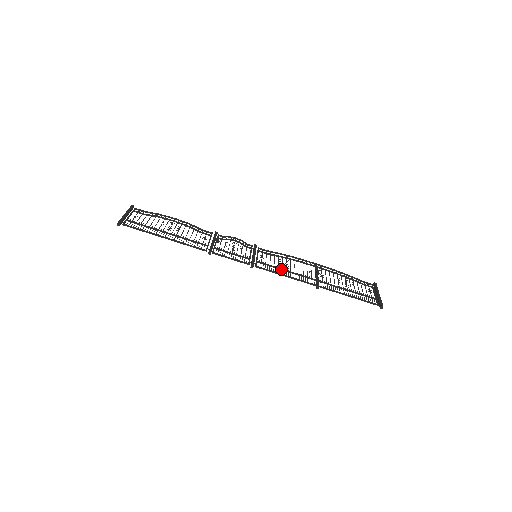
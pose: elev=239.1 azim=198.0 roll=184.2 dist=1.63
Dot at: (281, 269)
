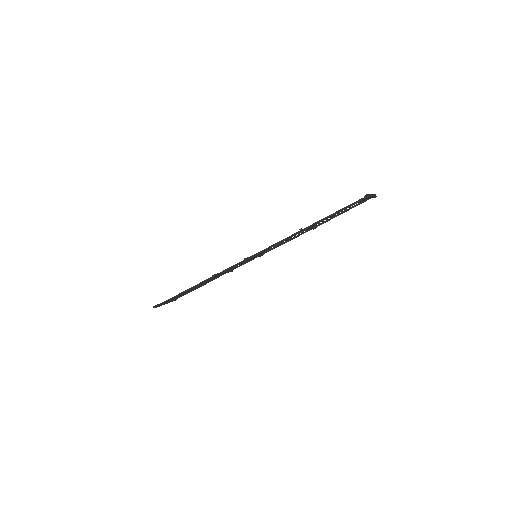
Dot at: (273, 246)
